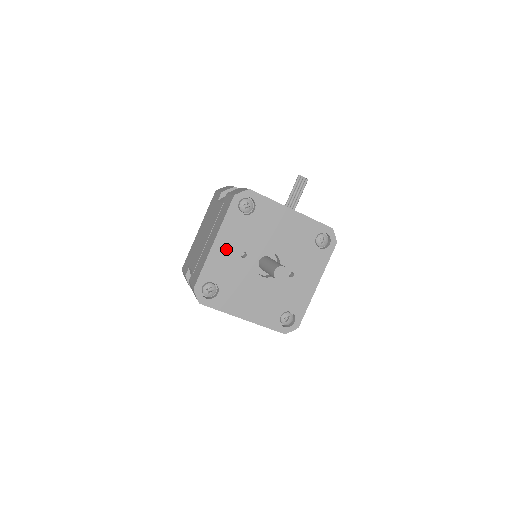
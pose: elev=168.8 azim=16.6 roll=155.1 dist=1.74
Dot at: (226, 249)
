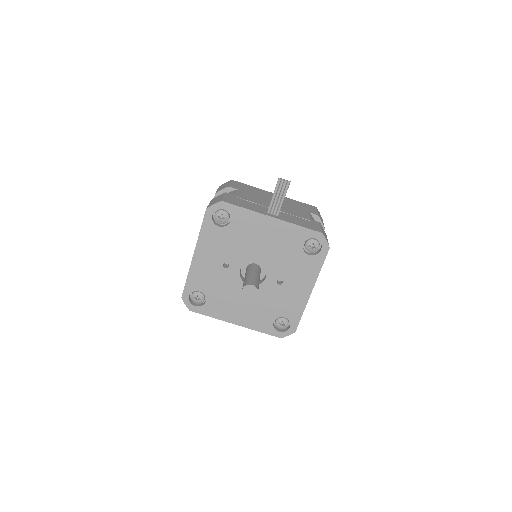
Dot at: (207, 261)
